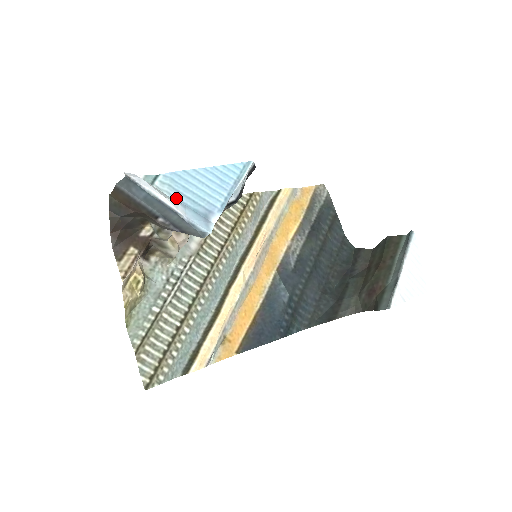
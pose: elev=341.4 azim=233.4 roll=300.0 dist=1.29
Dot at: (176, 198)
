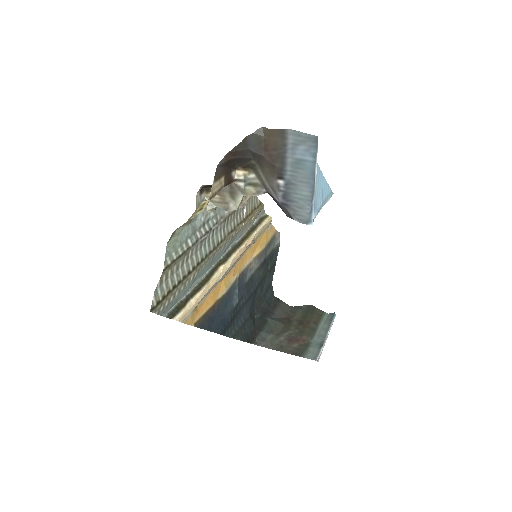
Dot at: occluded
